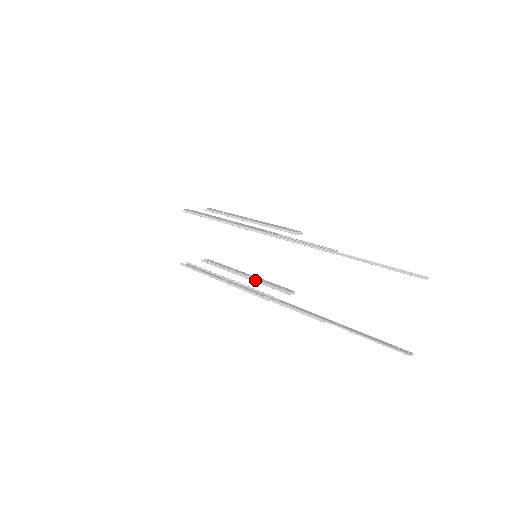
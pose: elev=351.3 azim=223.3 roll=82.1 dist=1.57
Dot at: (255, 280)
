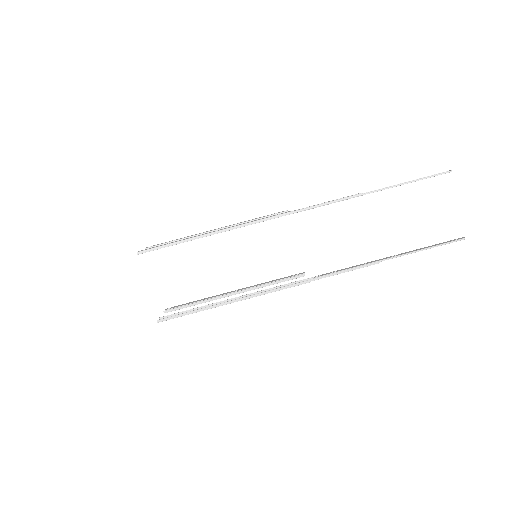
Dot at: (256, 287)
